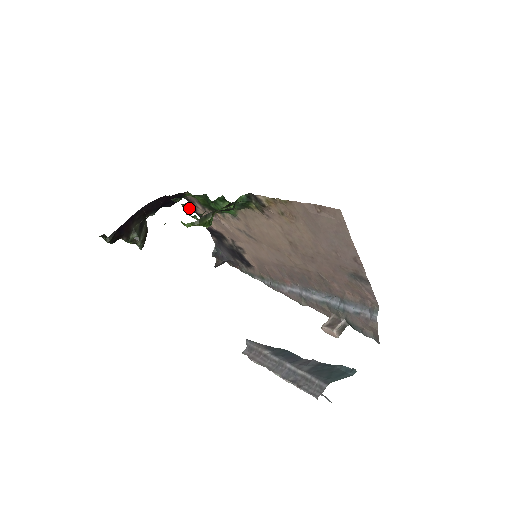
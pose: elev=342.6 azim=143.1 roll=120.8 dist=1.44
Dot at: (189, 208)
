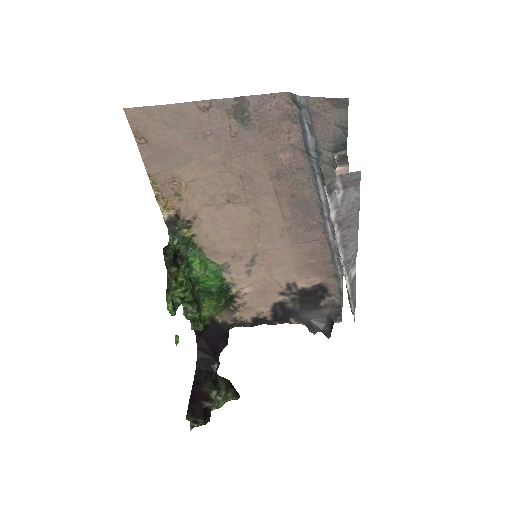
Dot at: (189, 310)
